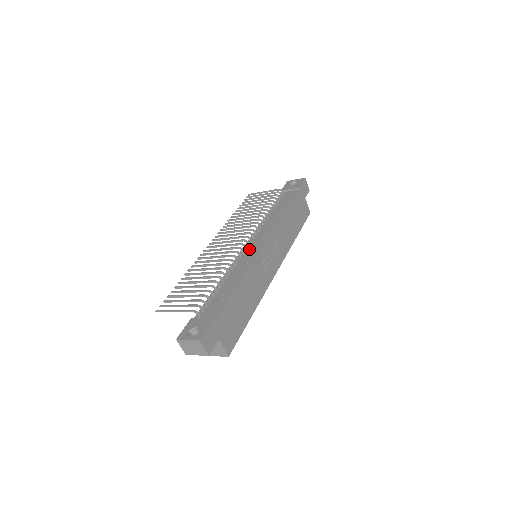
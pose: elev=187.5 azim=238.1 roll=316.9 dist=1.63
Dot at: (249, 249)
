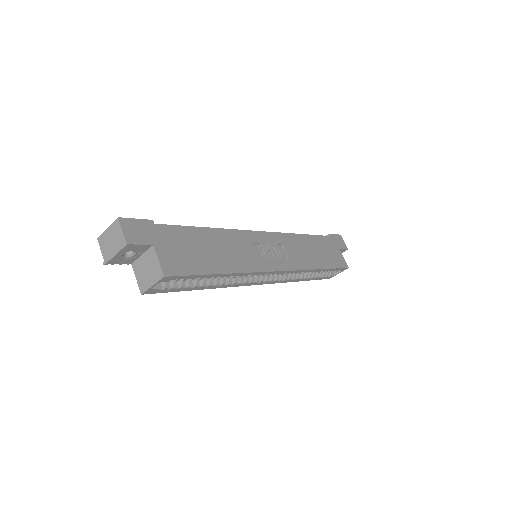
Dot at: occluded
